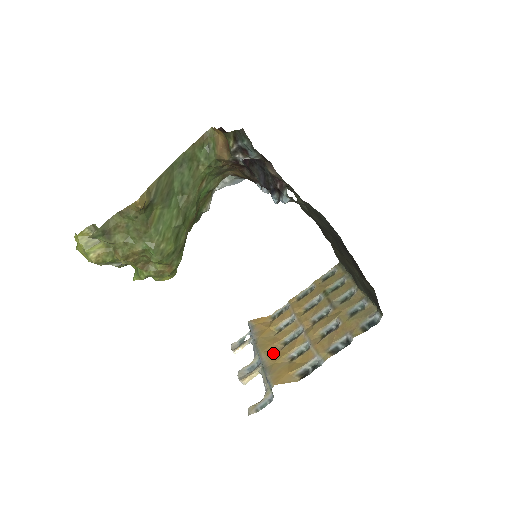
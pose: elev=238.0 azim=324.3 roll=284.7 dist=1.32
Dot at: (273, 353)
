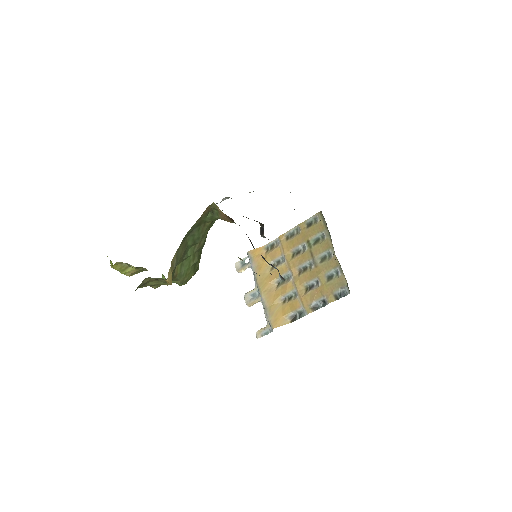
Dot at: (270, 294)
